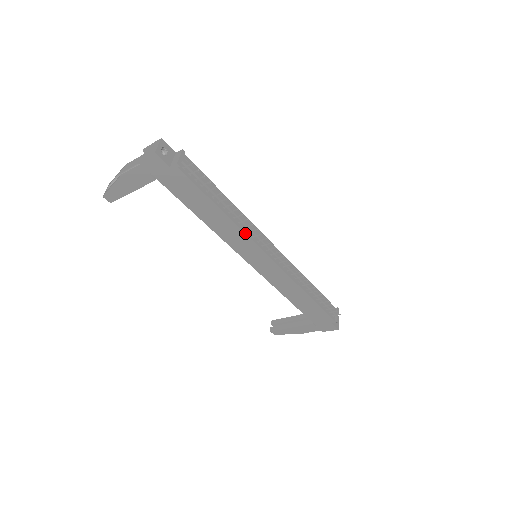
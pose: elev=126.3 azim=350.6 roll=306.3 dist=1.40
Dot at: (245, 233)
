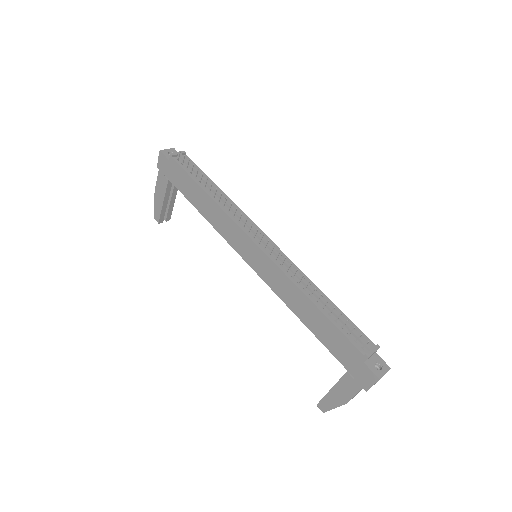
Dot at: (228, 215)
